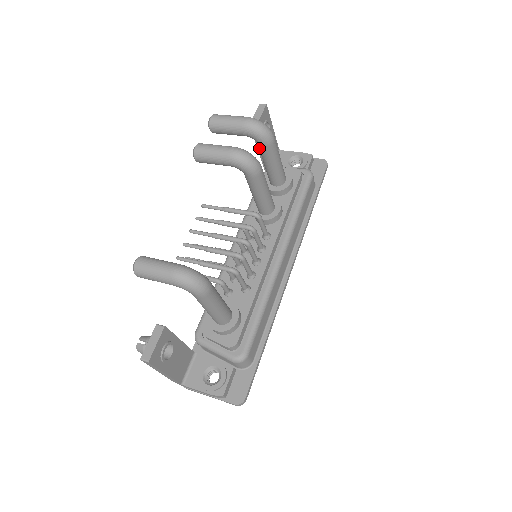
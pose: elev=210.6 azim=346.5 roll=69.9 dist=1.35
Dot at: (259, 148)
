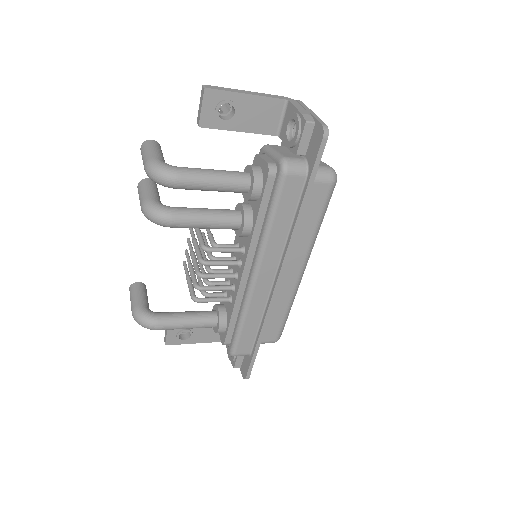
Dot at: occluded
